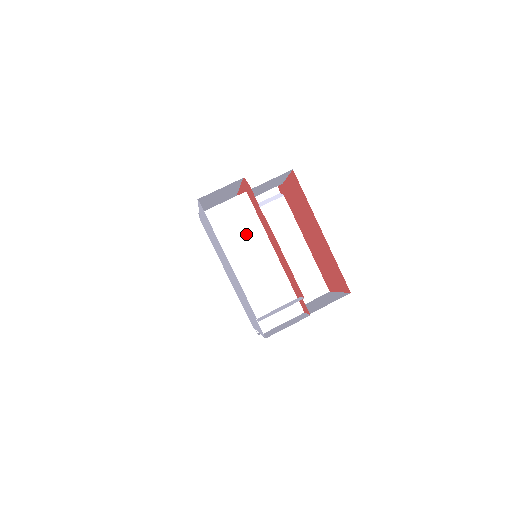
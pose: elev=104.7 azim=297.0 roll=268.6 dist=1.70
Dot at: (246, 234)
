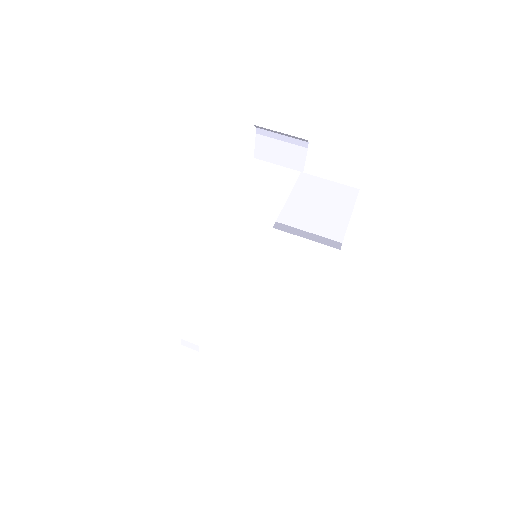
Dot at: (266, 193)
